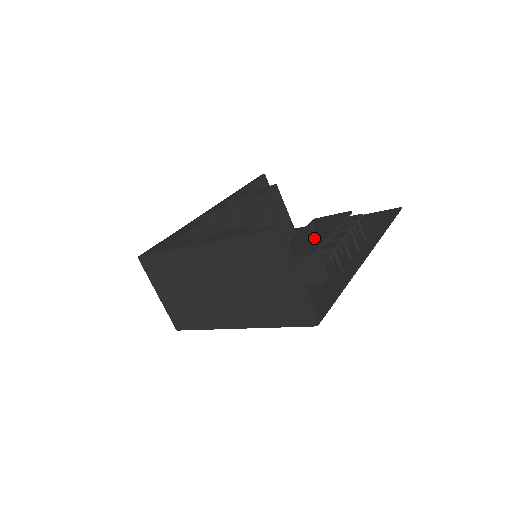
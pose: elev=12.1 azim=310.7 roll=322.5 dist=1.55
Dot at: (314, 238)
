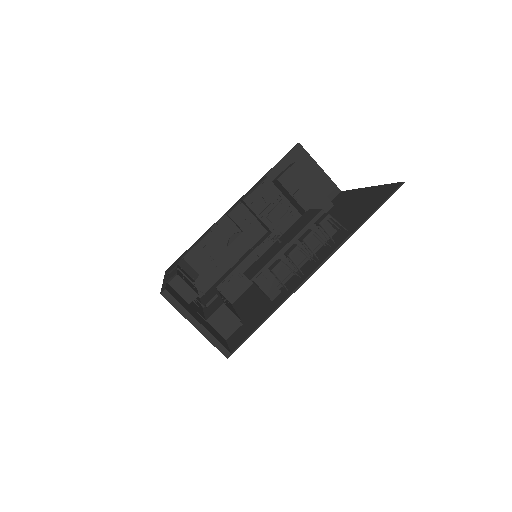
Dot at: (274, 250)
